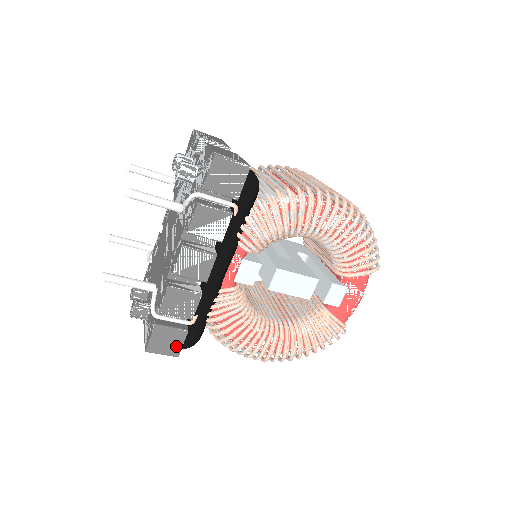
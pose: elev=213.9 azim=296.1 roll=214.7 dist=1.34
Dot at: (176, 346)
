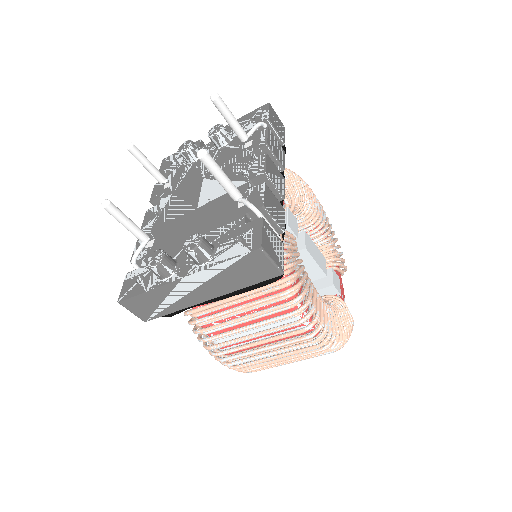
Dot at: (280, 257)
